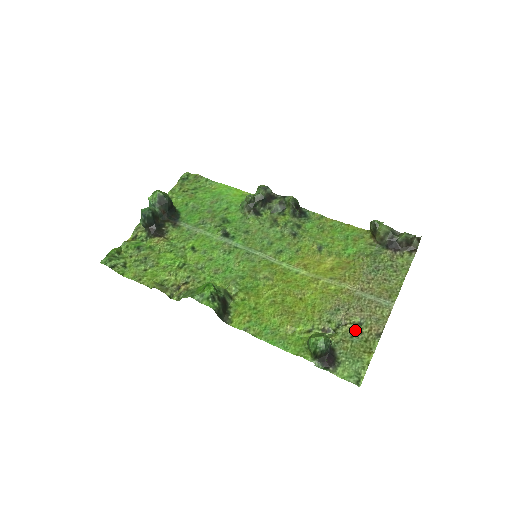
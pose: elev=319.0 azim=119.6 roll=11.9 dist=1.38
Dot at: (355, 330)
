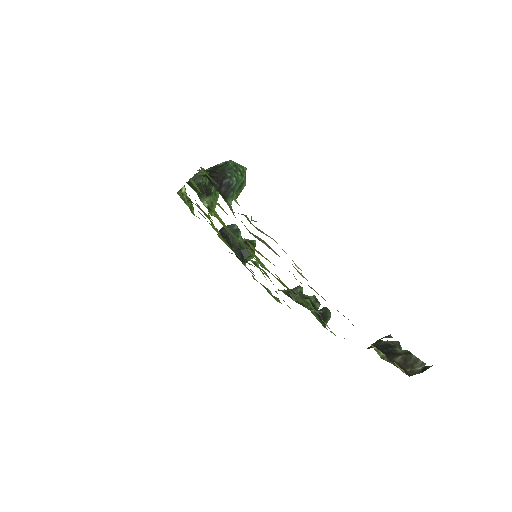
Dot at: occluded
